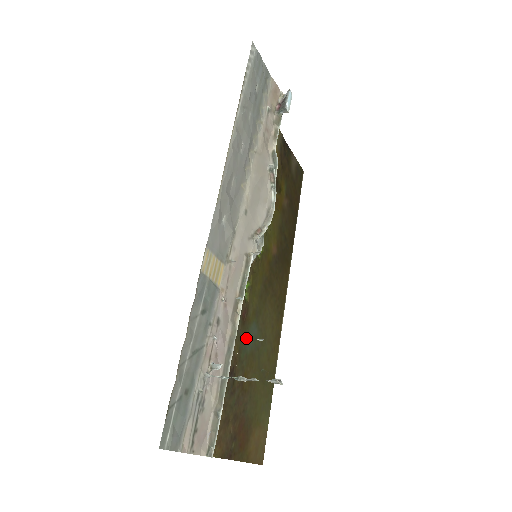
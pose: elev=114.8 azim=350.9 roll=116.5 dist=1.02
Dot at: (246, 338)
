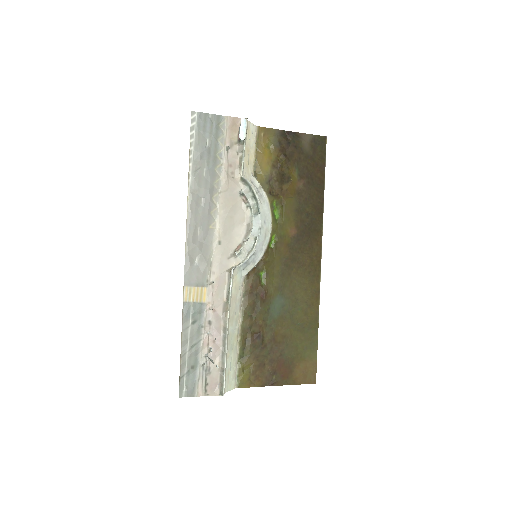
Dot at: (271, 309)
